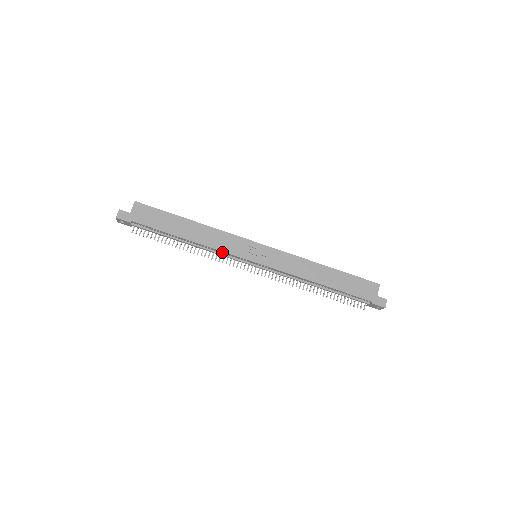
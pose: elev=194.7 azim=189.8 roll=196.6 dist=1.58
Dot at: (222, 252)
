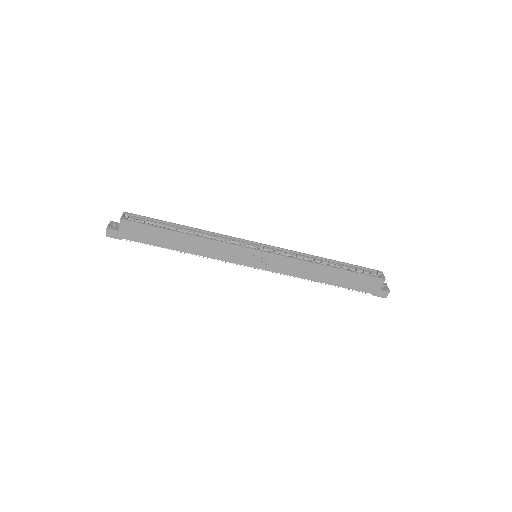
Dot at: (220, 258)
